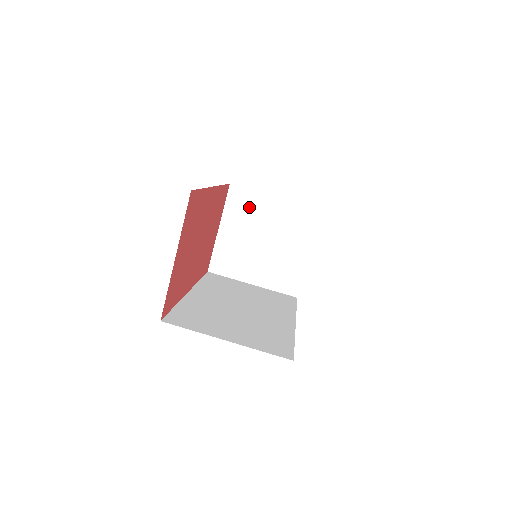
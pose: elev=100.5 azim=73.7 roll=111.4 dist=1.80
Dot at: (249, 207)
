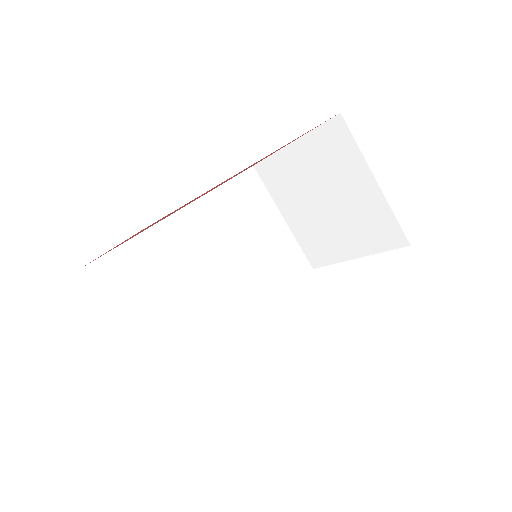
Dot at: (339, 158)
